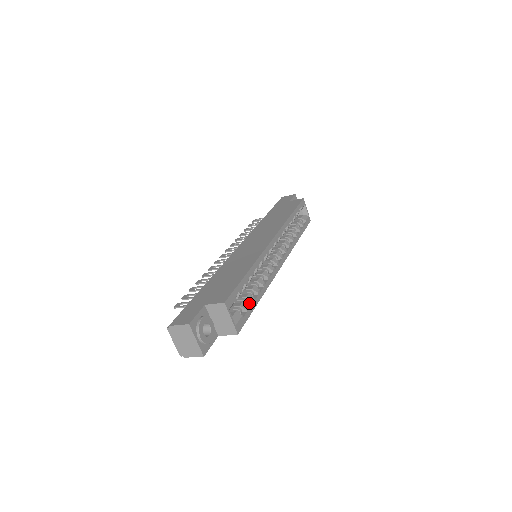
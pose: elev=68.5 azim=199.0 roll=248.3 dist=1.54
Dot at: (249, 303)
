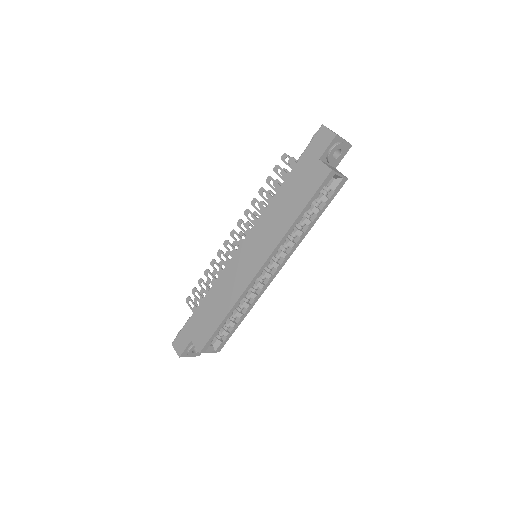
Dot at: (232, 325)
